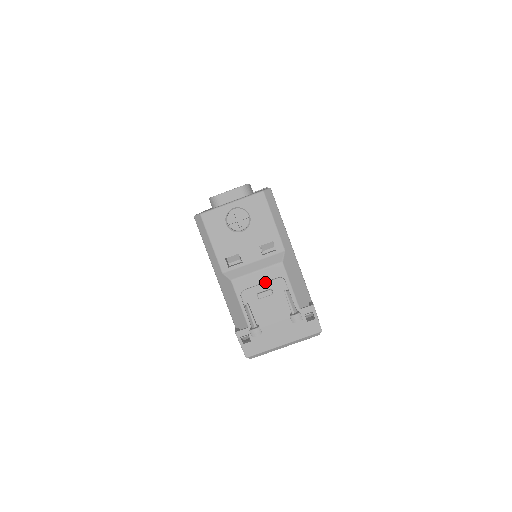
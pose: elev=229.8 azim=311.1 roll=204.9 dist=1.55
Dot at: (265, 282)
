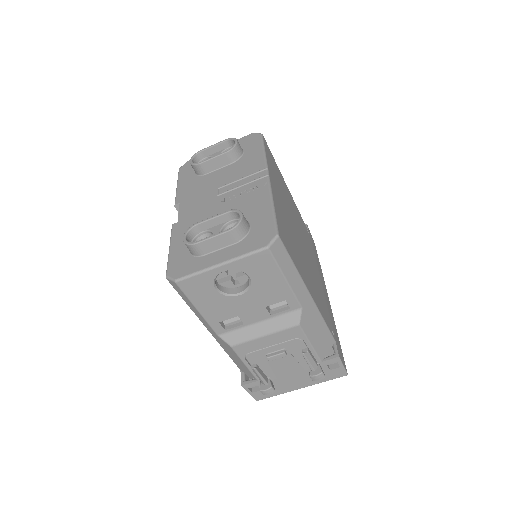
Dot at: (276, 344)
